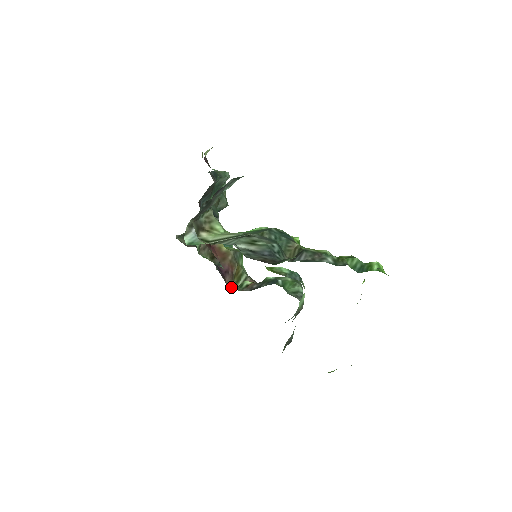
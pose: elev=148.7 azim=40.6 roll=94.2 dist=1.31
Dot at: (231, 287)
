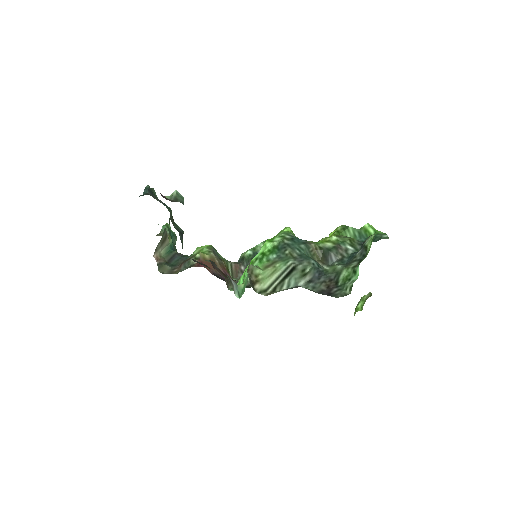
Dot at: occluded
